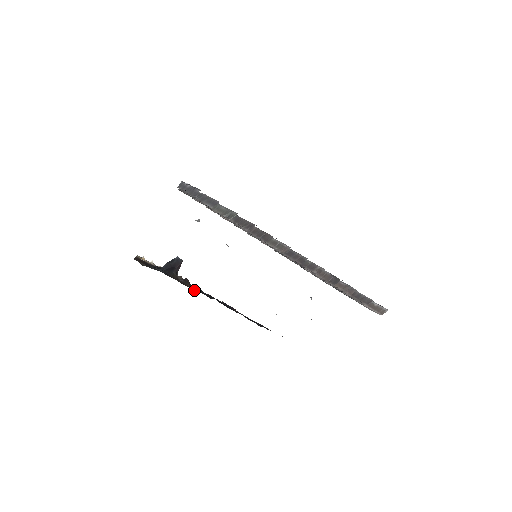
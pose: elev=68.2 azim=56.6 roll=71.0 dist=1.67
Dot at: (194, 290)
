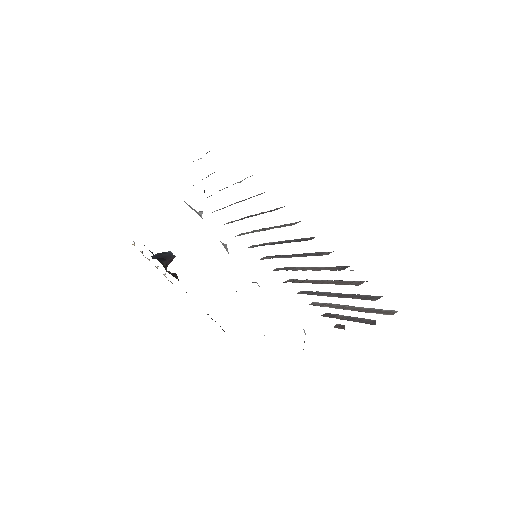
Dot at: occluded
